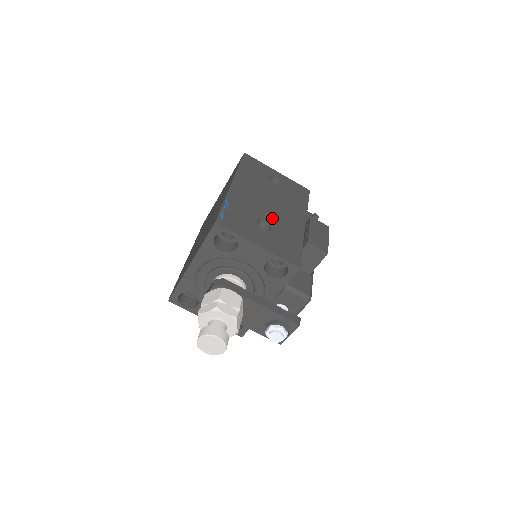
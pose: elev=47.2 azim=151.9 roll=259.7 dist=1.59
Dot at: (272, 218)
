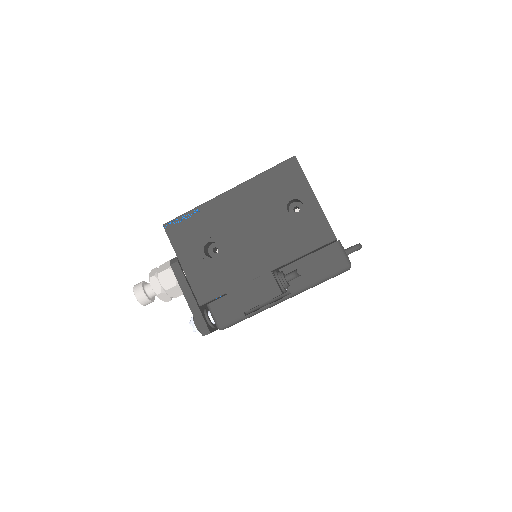
Dot at: (230, 247)
